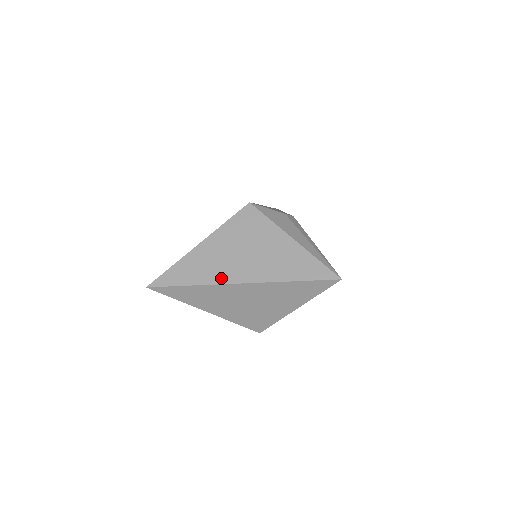
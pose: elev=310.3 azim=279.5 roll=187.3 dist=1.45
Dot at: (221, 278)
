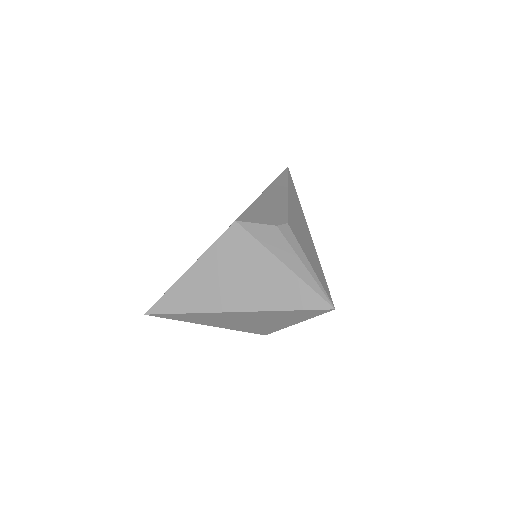
Dot at: (213, 306)
